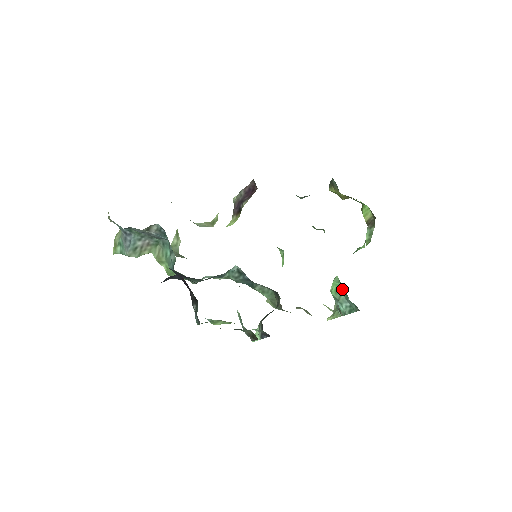
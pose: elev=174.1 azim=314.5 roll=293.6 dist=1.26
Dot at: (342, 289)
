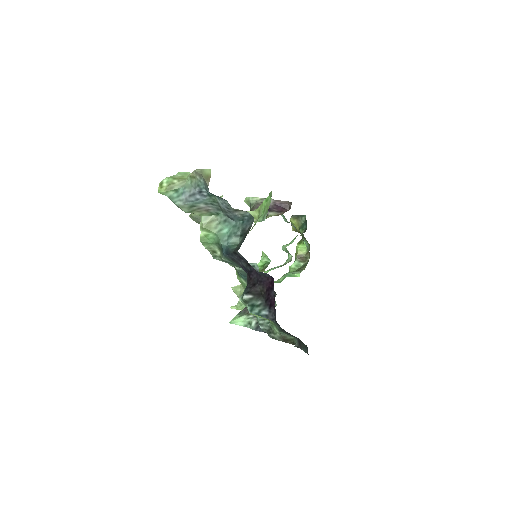
Dot at: occluded
